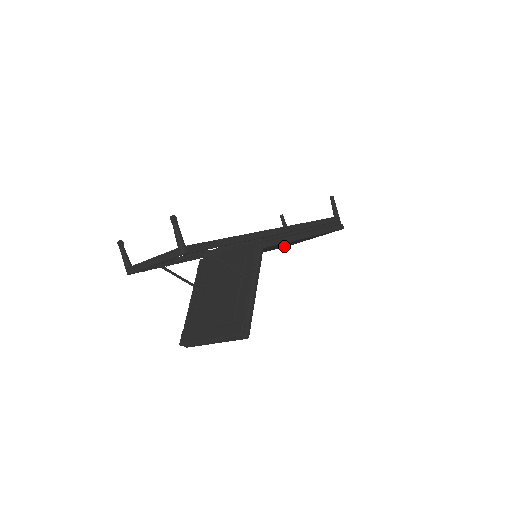
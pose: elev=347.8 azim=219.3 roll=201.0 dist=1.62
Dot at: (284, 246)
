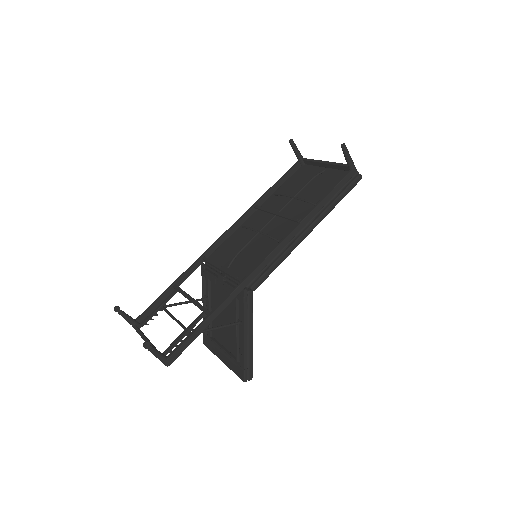
Dot at: occluded
